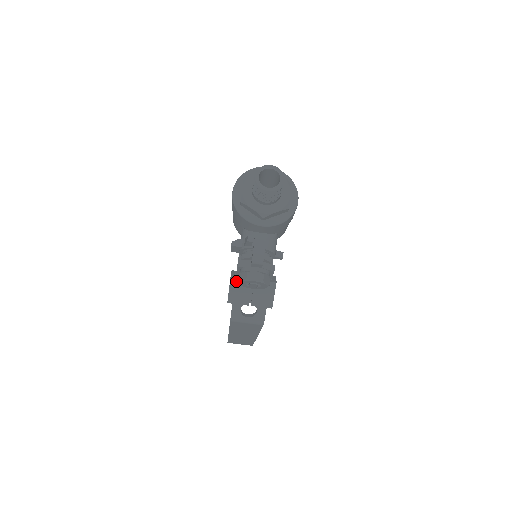
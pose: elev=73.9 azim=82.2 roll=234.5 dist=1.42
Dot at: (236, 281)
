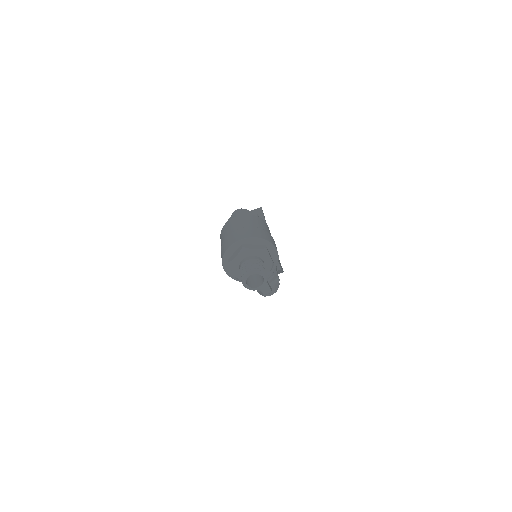
Dot at: occluded
